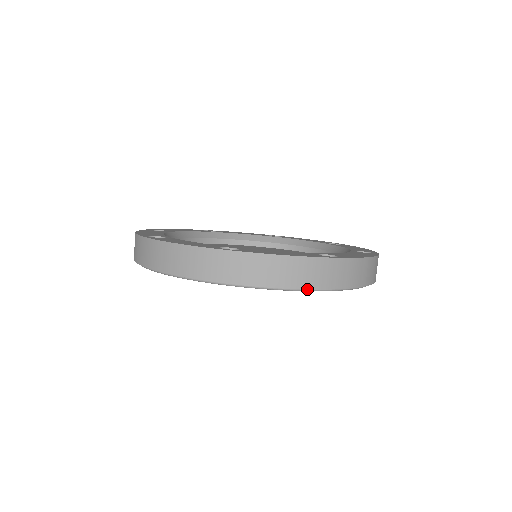
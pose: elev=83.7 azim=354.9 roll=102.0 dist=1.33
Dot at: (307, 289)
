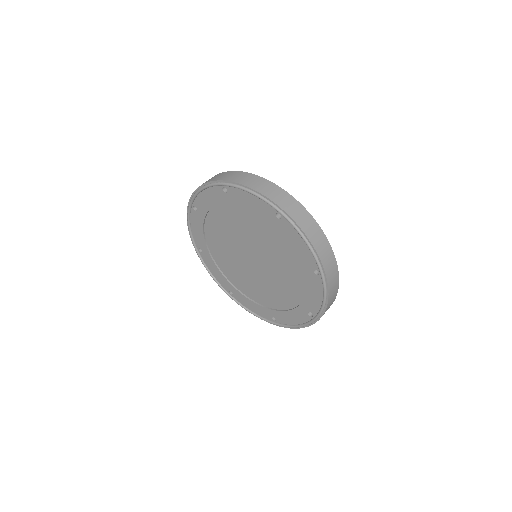
Dot at: (209, 184)
